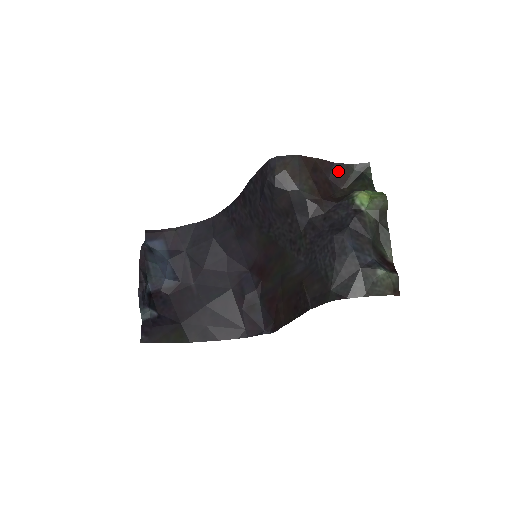
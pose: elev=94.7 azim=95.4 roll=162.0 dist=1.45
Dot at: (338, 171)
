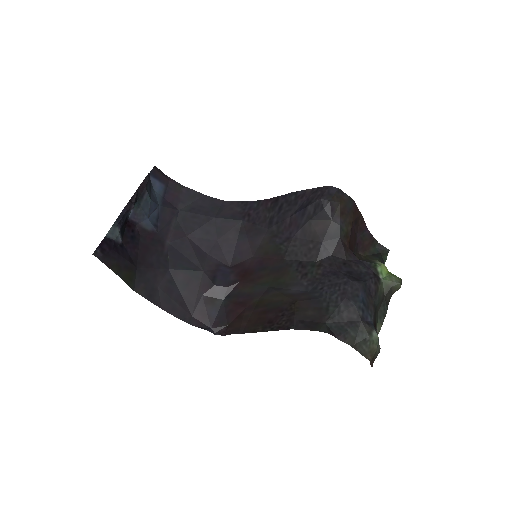
Dot at: (366, 238)
